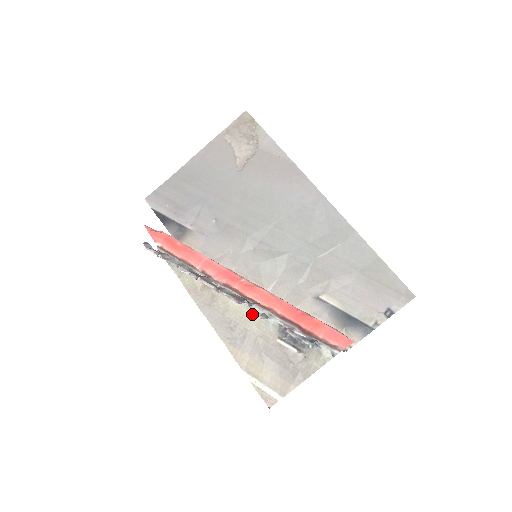
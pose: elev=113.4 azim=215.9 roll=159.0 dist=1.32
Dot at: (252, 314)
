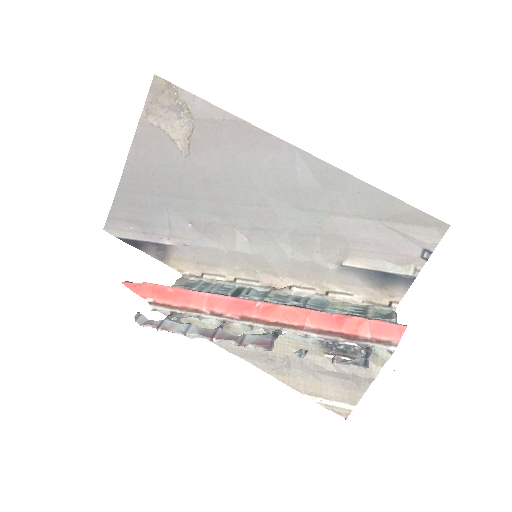
Dot at: (286, 340)
